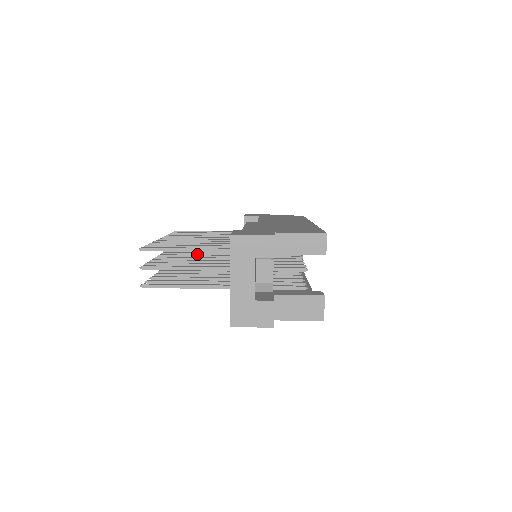
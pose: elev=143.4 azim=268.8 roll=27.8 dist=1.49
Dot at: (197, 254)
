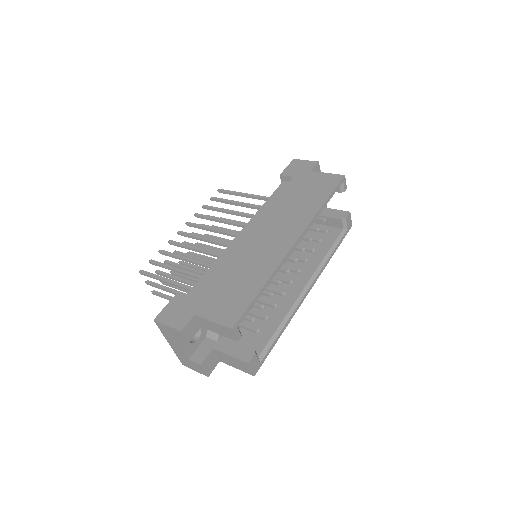
Dot at: occluded
